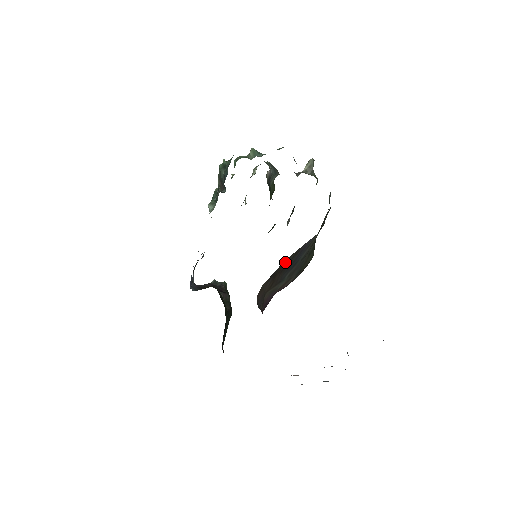
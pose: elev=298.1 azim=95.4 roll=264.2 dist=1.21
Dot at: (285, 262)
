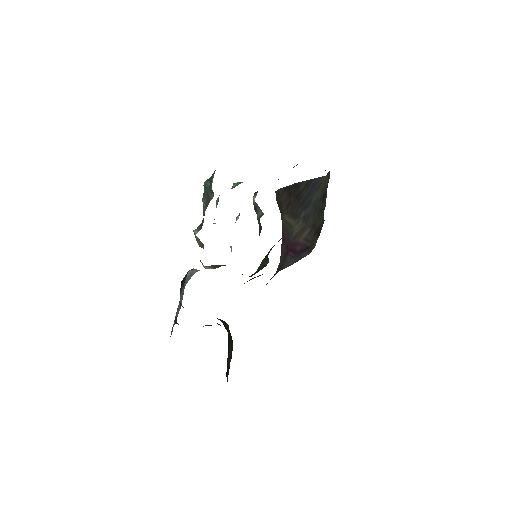
Dot at: (298, 187)
